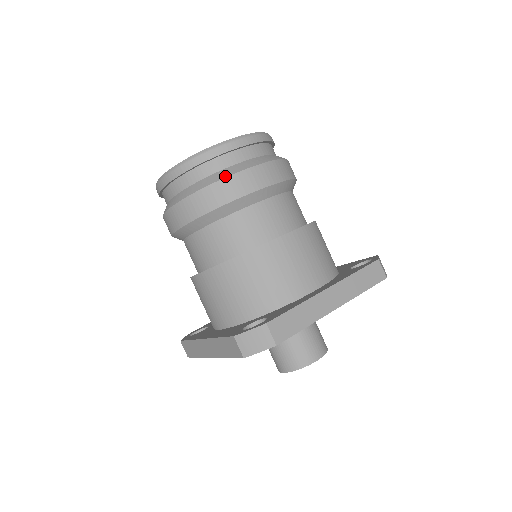
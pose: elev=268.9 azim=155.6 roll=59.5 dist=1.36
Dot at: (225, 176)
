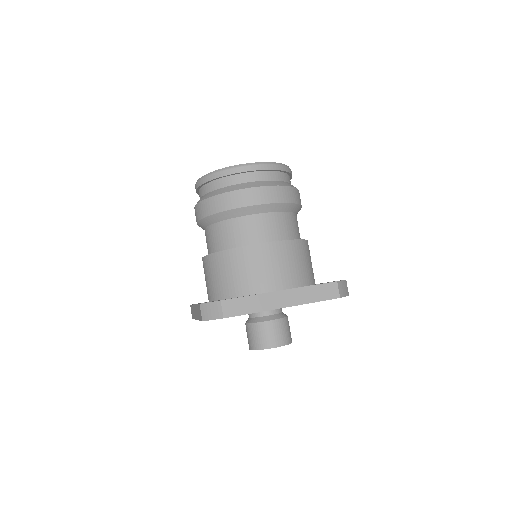
Dot at: (232, 190)
